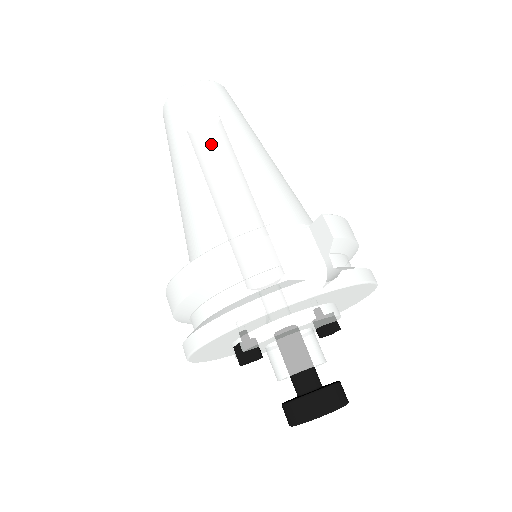
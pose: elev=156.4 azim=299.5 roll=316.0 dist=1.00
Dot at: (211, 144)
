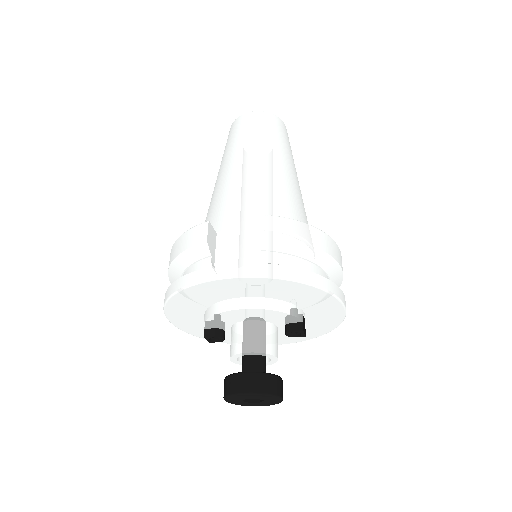
Dot at: (229, 162)
